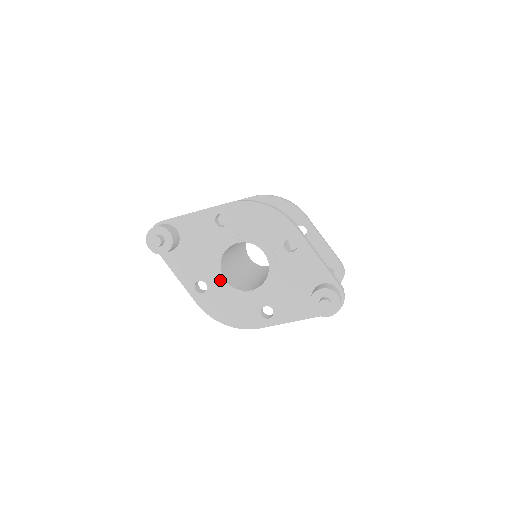
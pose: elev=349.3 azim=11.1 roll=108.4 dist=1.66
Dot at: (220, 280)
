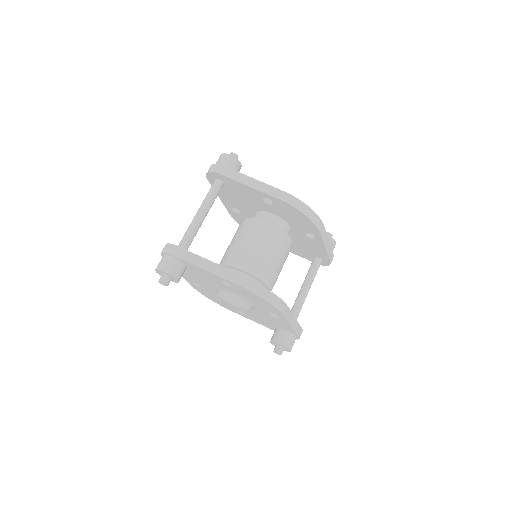
Dot at: (213, 292)
